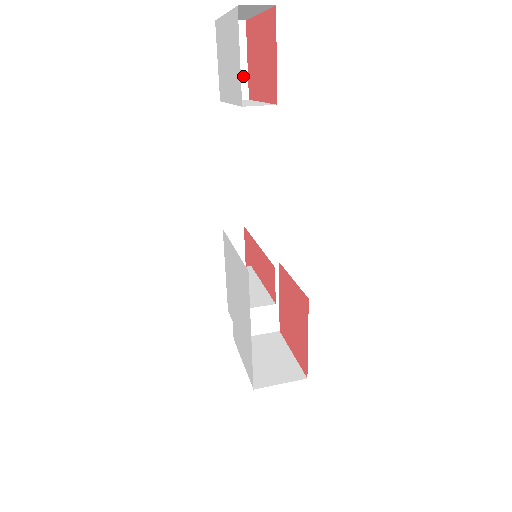
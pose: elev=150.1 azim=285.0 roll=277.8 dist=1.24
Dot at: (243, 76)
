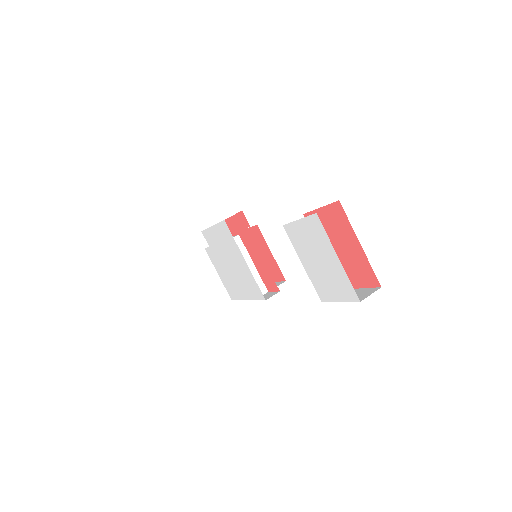
Dot at: occluded
